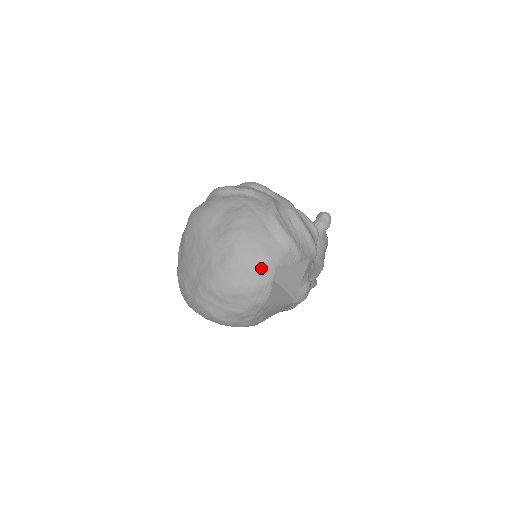
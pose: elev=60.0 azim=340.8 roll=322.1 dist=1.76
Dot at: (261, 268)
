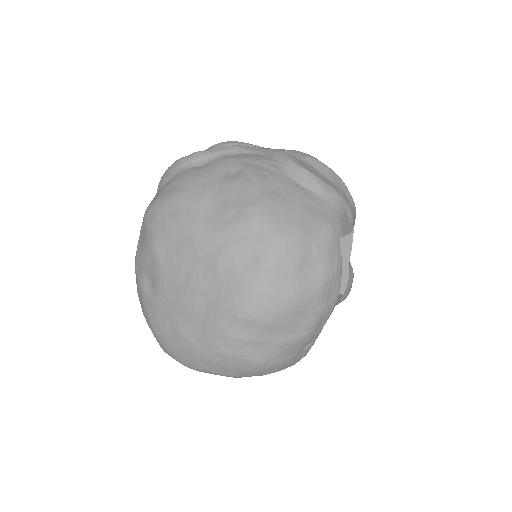
Dot at: (323, 248)
